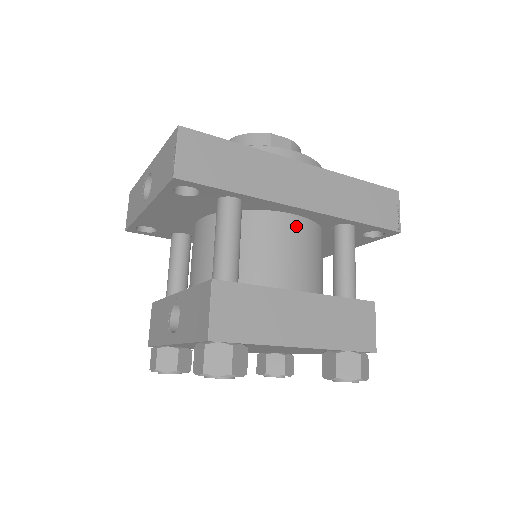
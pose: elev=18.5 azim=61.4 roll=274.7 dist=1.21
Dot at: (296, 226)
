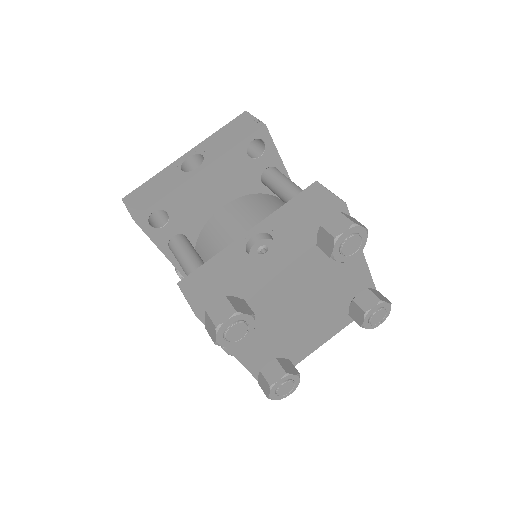
Dot at: occluded
